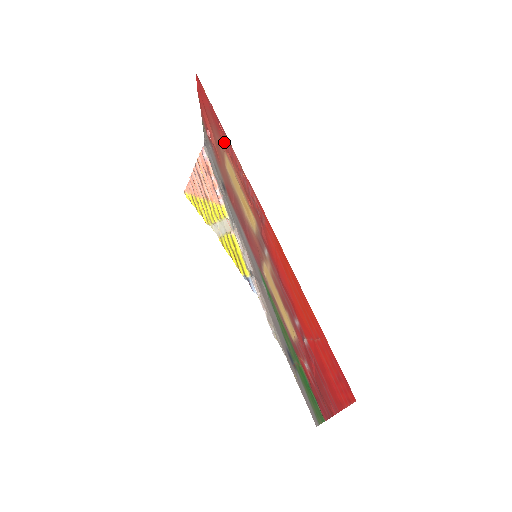
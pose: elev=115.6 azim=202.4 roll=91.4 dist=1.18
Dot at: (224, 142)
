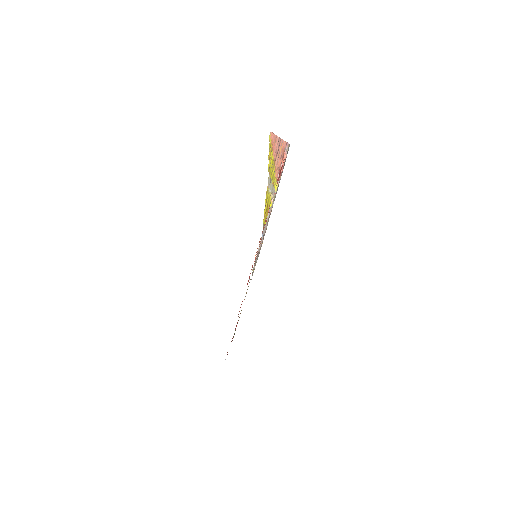
Dot at: occluded
